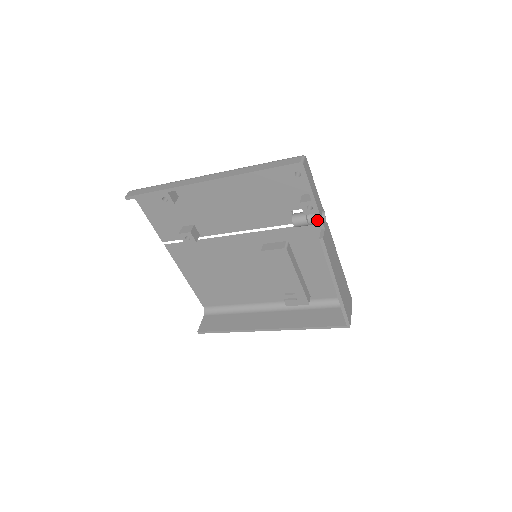
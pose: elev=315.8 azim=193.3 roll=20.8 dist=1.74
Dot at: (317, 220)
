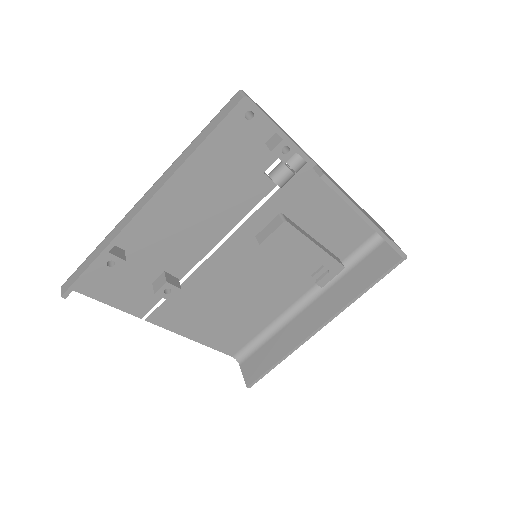
Dot at: (301, 160)
